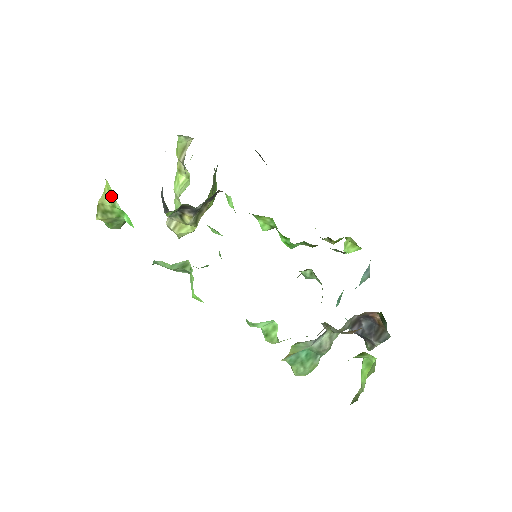
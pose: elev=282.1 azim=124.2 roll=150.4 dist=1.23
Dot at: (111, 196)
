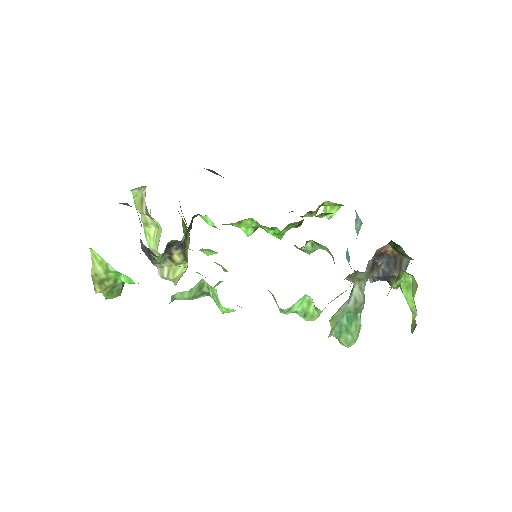
Dot at: (101, 262)
